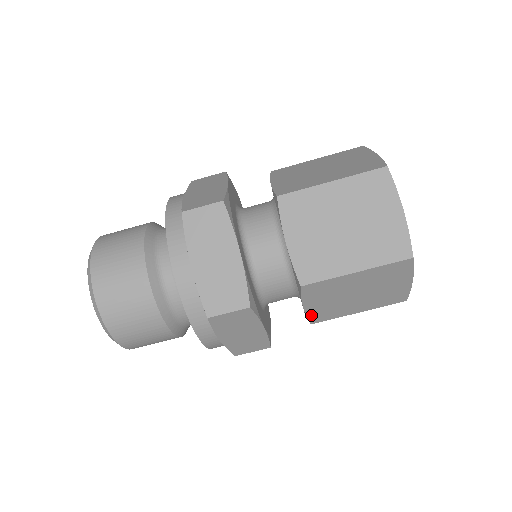
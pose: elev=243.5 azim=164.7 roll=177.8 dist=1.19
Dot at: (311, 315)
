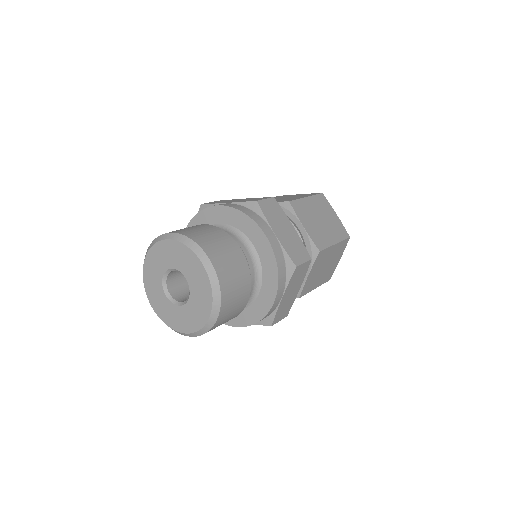
Dot at: occluded
